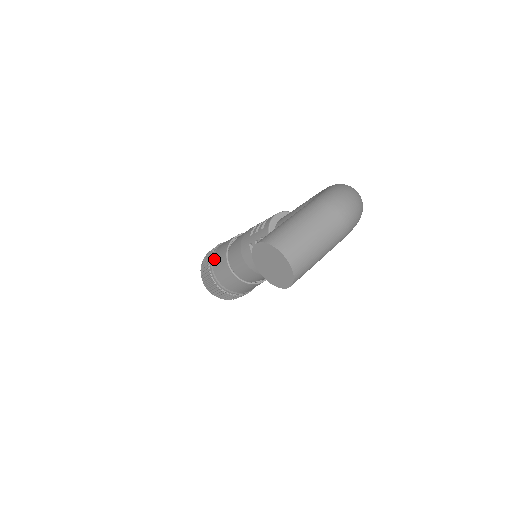
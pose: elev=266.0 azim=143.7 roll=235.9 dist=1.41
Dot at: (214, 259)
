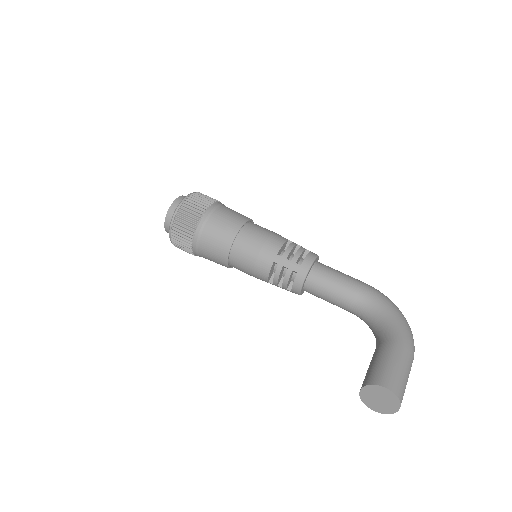
Dot at: (209, 226)
